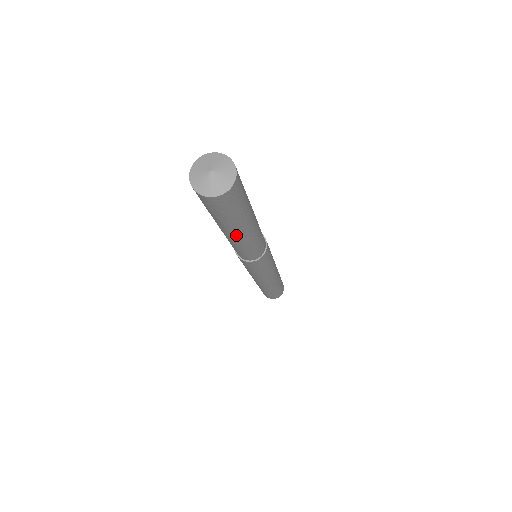
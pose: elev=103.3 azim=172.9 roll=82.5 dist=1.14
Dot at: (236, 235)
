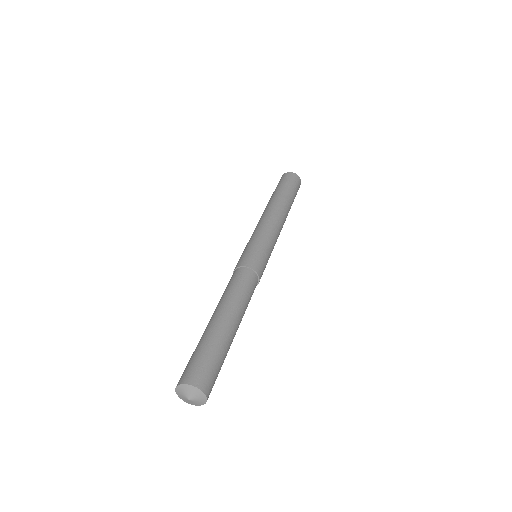
Dot at: occluded
